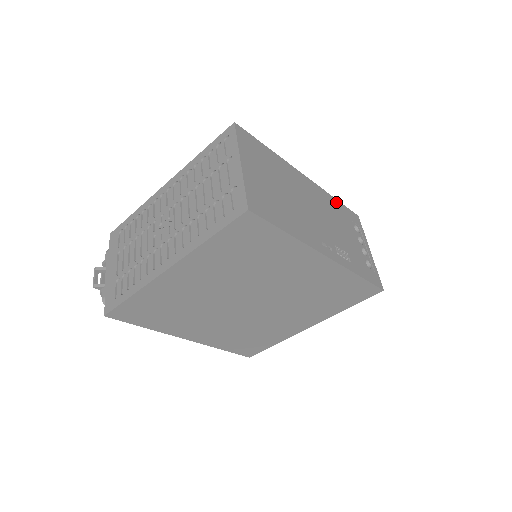
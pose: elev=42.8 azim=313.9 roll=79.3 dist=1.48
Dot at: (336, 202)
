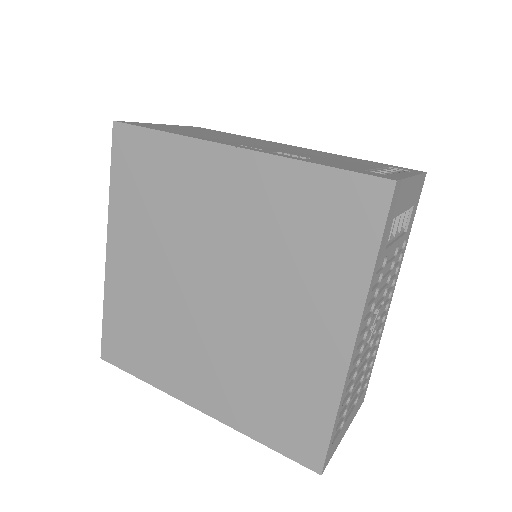
Dot at: occluded
